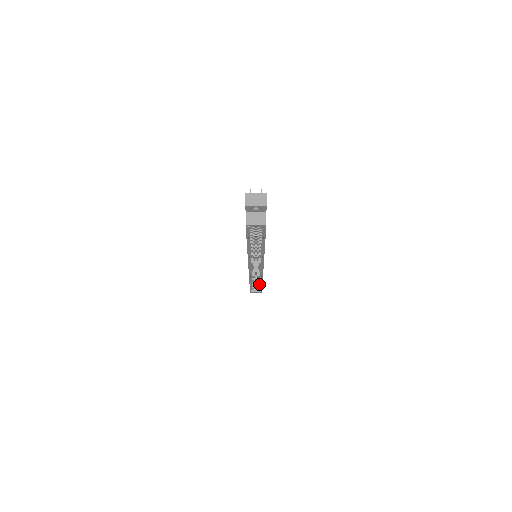
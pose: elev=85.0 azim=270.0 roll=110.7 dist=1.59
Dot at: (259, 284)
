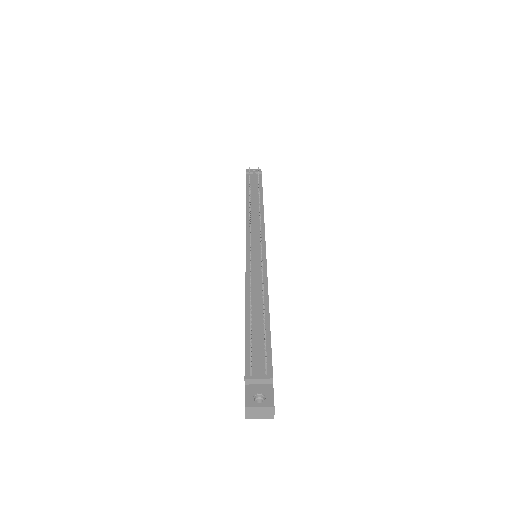
Dot at: occluded
